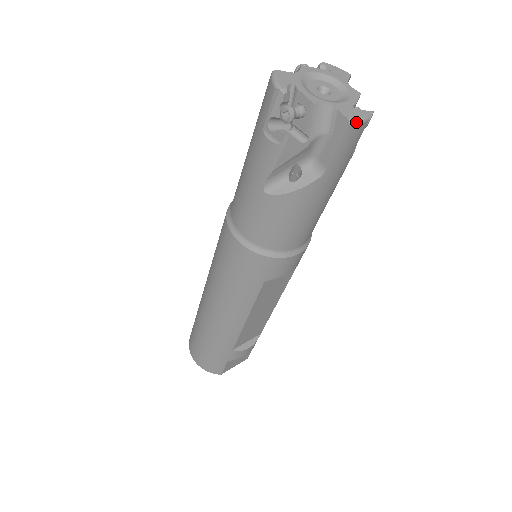
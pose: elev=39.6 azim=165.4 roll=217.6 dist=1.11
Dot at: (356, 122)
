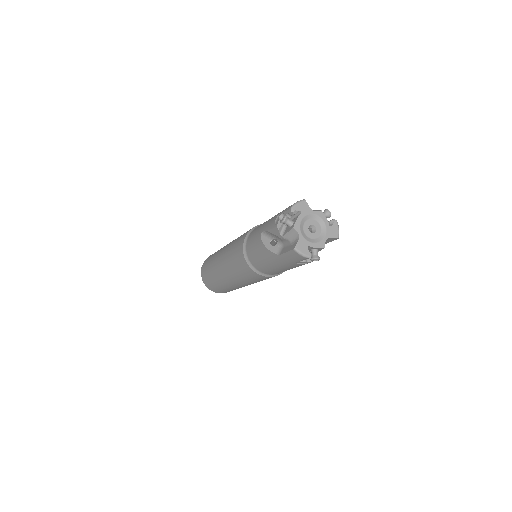
Dot at: occluded
